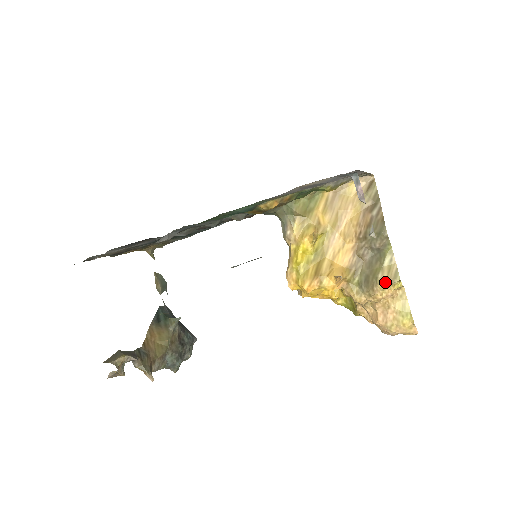
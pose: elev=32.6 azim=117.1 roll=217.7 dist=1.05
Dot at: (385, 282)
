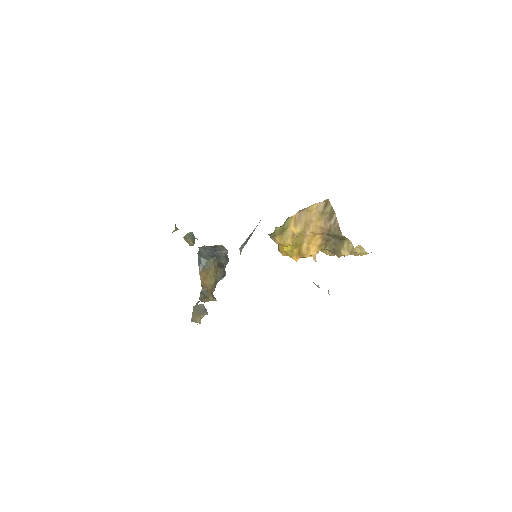
Dot at: (346, 255)
